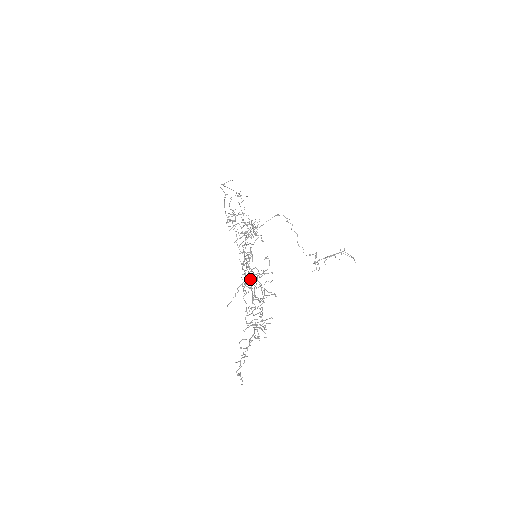
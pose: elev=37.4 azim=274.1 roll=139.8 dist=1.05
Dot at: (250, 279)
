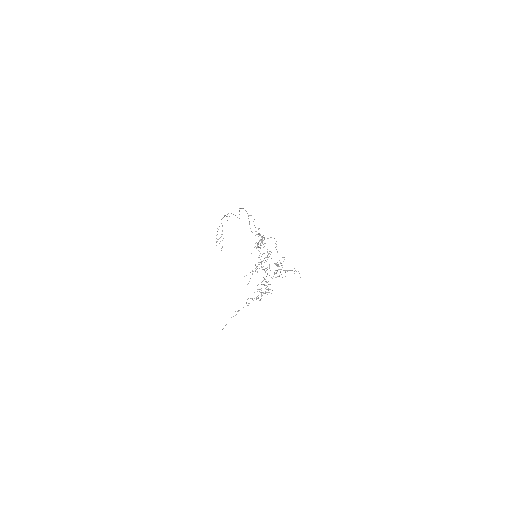
Dot at: occluded
